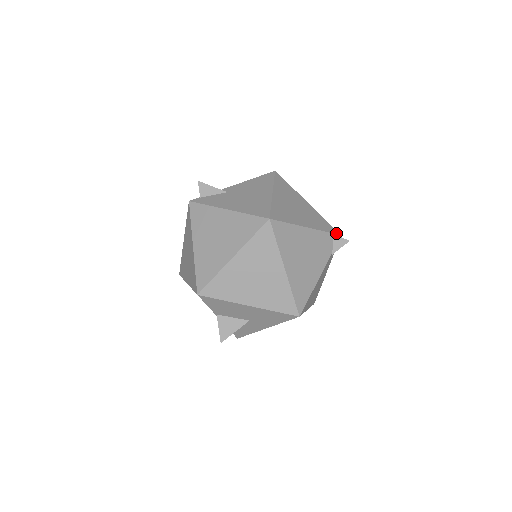
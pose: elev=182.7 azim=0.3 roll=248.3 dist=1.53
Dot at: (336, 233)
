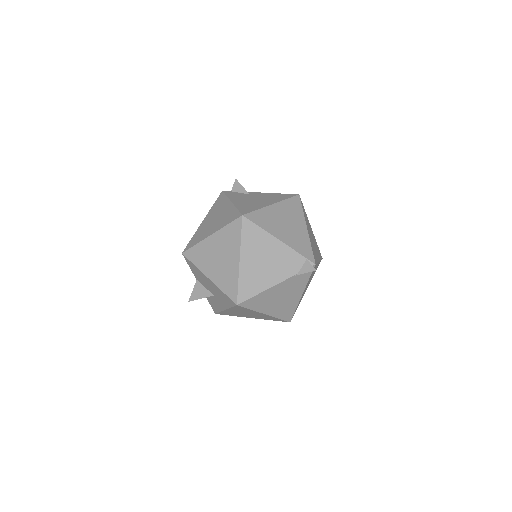
Dot at: (311, 260)
